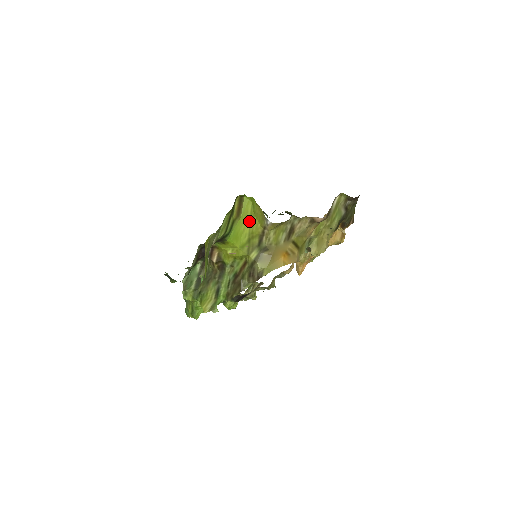
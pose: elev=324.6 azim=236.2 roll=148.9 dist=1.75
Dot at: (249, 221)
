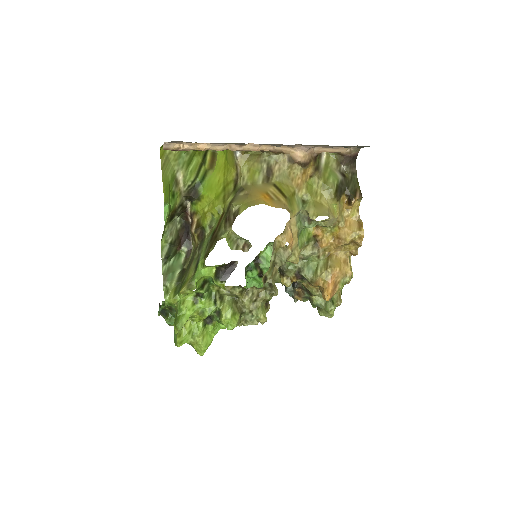
Dot at: (223, 171)
